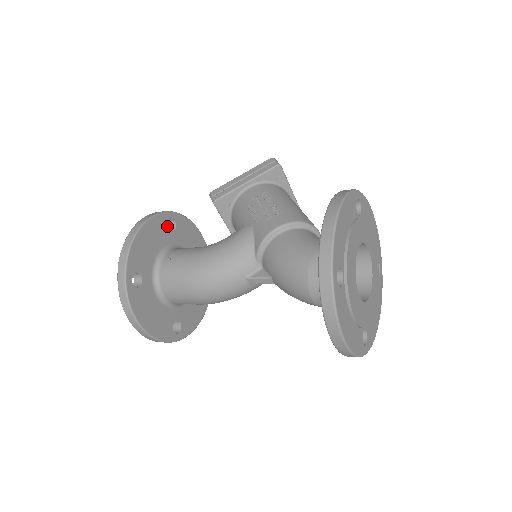
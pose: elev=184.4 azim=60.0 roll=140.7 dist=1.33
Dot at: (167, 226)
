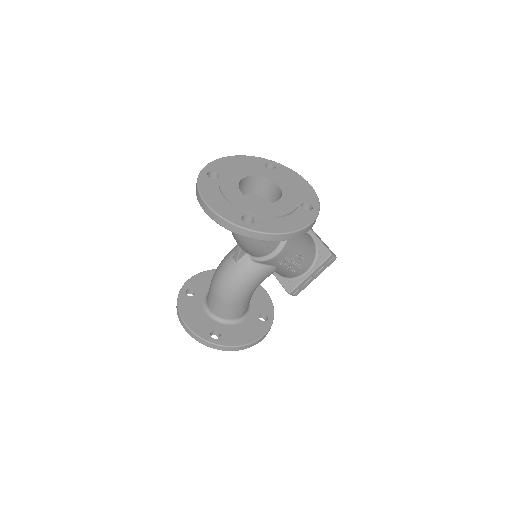
Dot at: occluded
